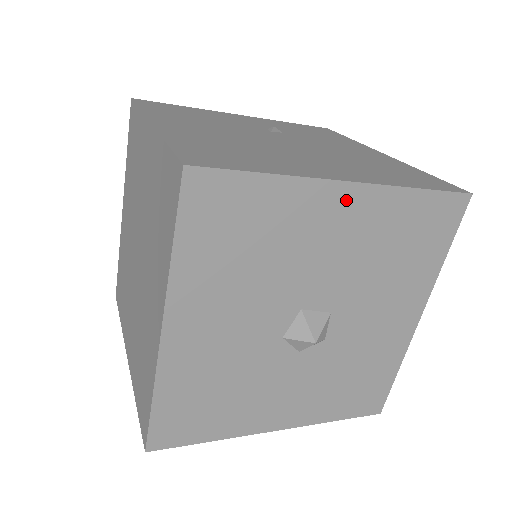
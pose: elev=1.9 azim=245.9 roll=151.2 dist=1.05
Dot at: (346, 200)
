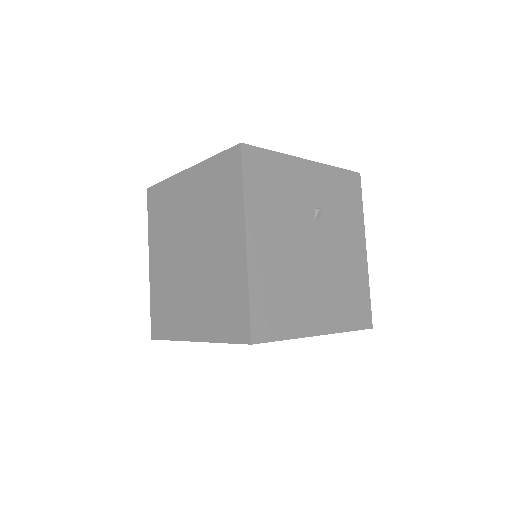
Dot at: occluded
